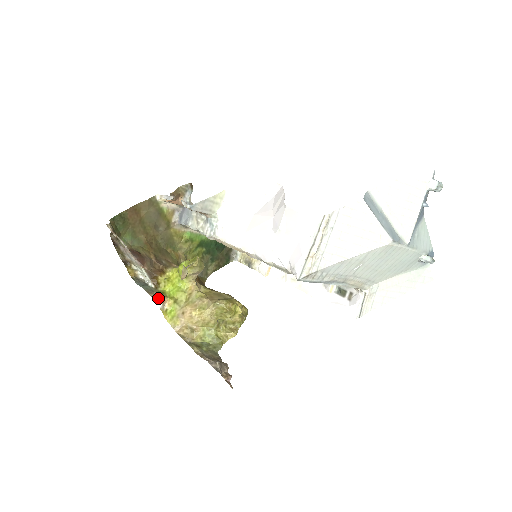
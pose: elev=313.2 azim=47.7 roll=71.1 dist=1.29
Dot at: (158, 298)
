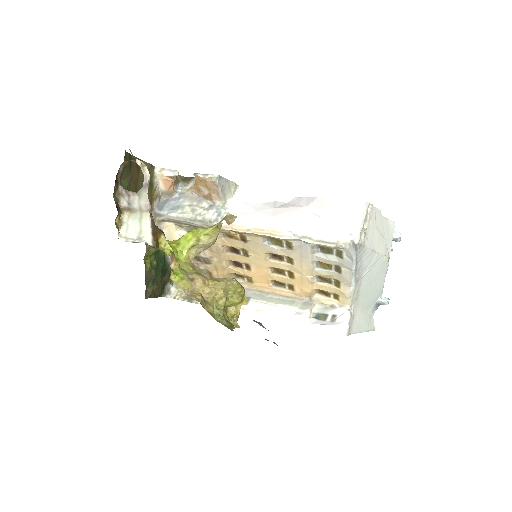
Dot at: (170, 250)
